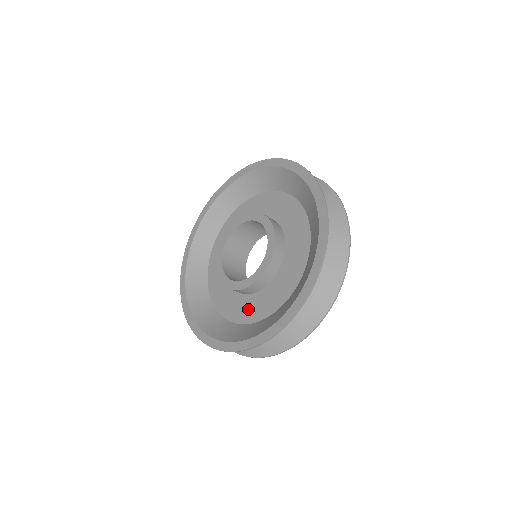
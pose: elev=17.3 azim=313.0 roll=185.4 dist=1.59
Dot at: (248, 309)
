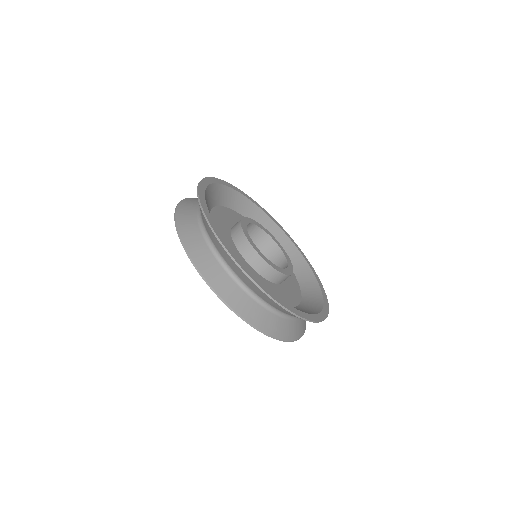
Dot at: occluded
